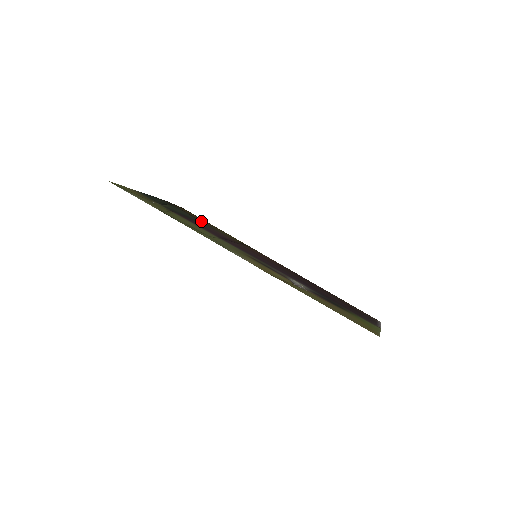
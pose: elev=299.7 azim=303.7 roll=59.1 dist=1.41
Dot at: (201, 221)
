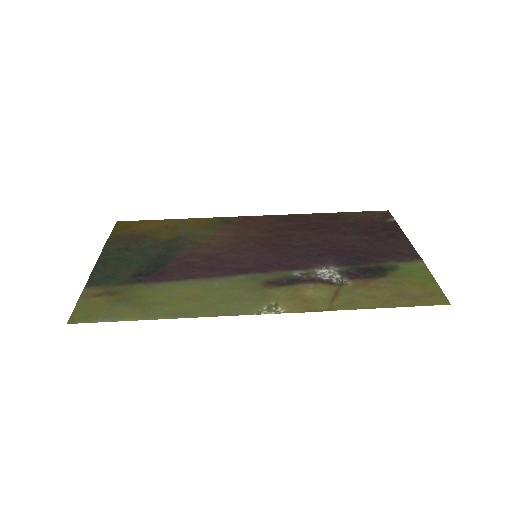
Dot at: (163, 242)
